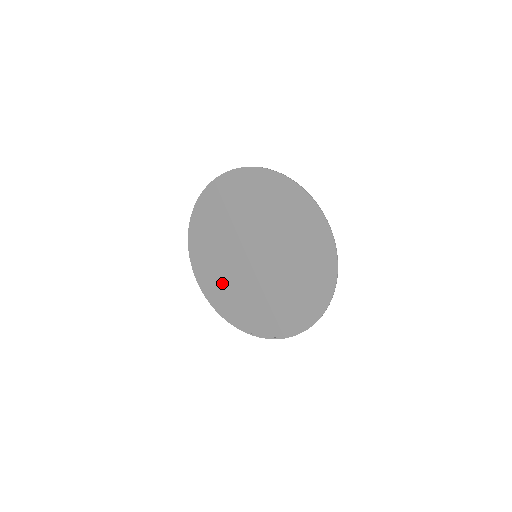
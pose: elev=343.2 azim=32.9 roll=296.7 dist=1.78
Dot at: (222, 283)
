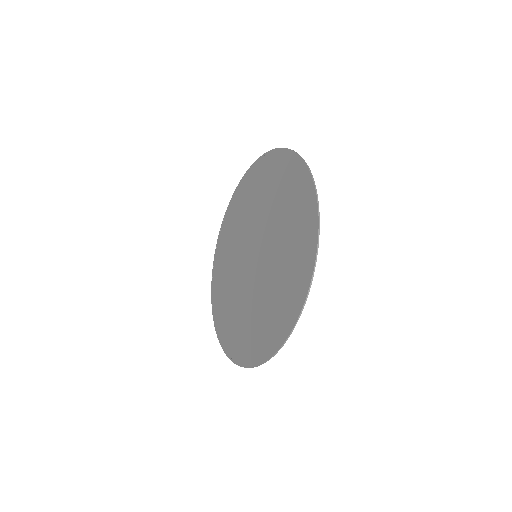
Dot at: (225, 284)
